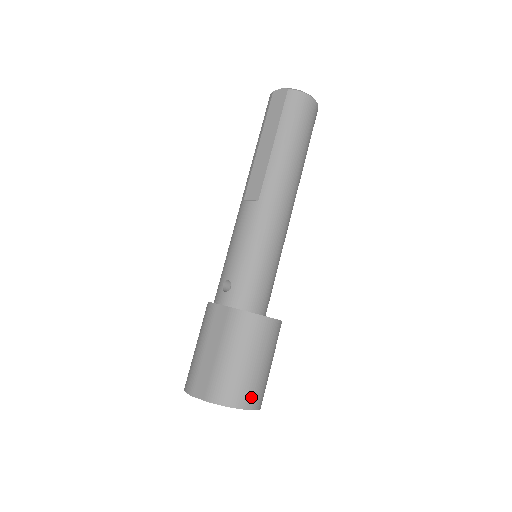
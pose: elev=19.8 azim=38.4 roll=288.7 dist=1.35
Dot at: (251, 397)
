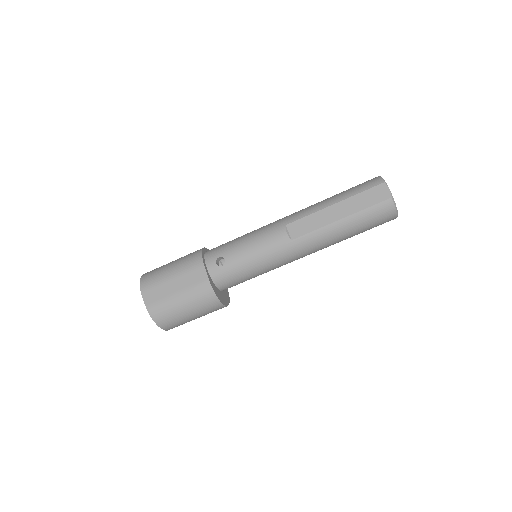
Dot at: (172, 326)
